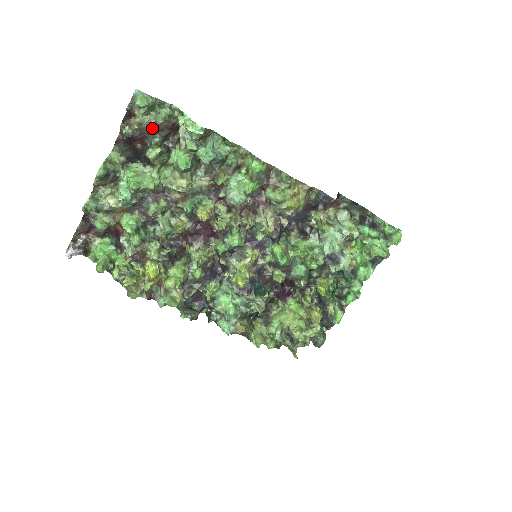
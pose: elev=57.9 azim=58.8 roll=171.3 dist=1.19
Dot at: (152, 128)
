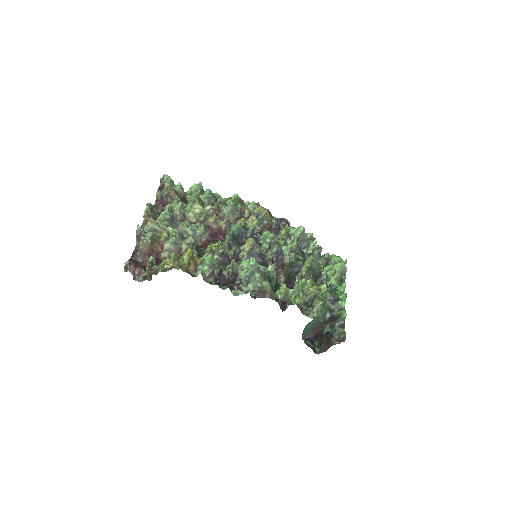
Dot at: (174, 191)
